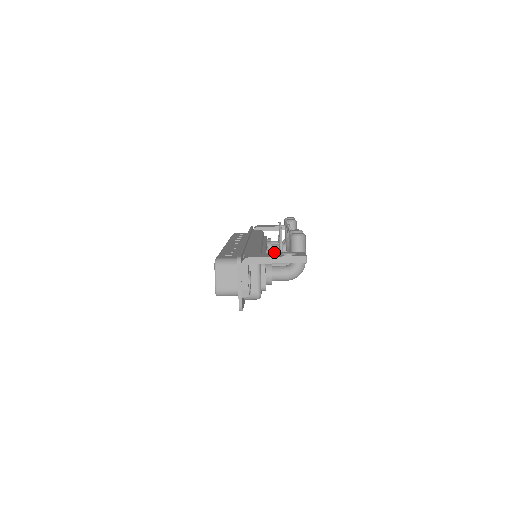
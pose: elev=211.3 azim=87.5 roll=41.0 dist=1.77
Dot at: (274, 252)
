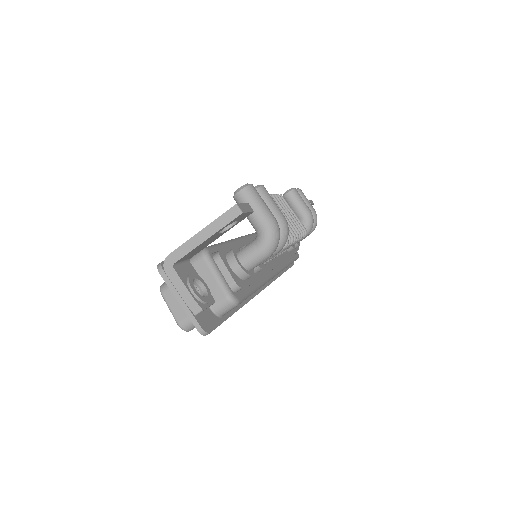
Dot at: occluded
